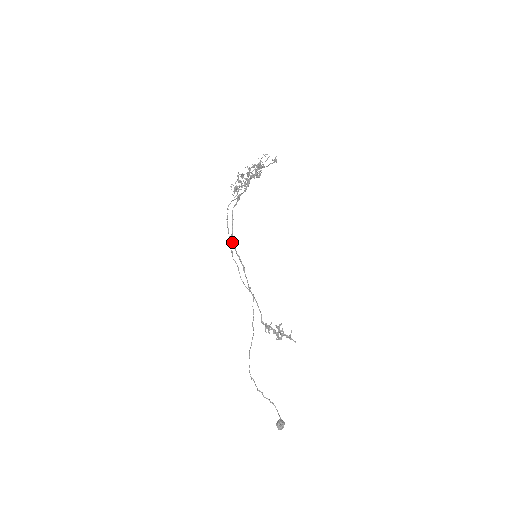
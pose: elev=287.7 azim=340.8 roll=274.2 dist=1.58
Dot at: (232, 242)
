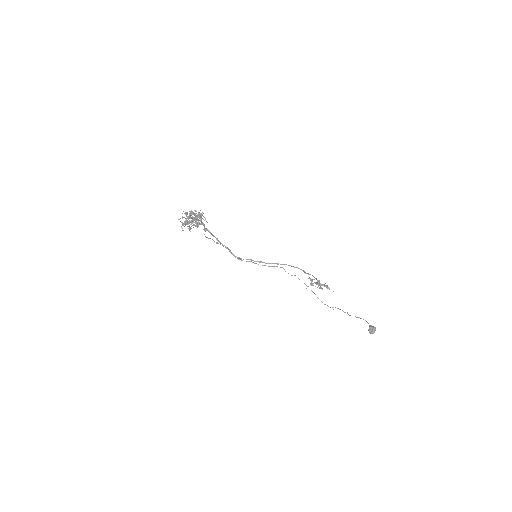
Dot at: (235, 256)
